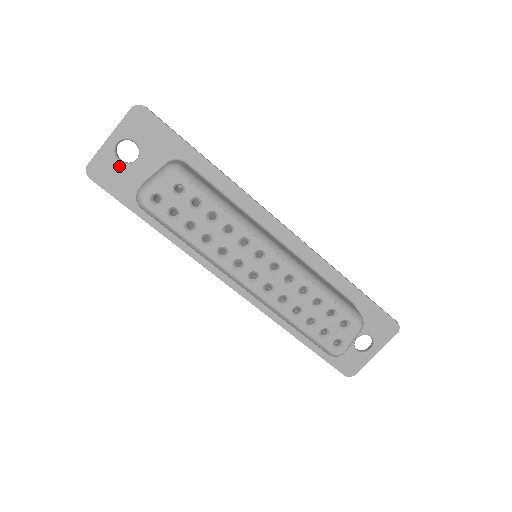
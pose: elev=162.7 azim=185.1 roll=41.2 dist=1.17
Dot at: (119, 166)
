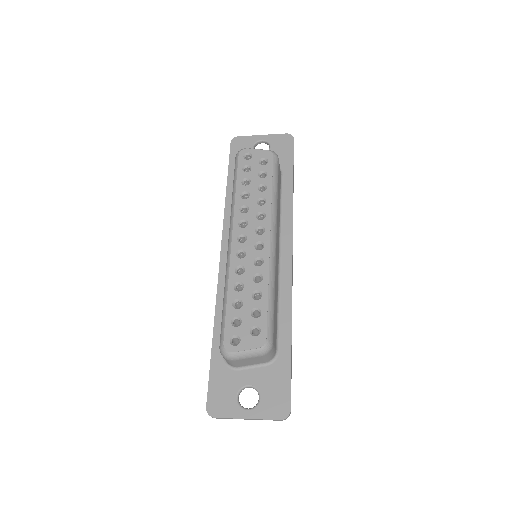
Dot at: occluded
